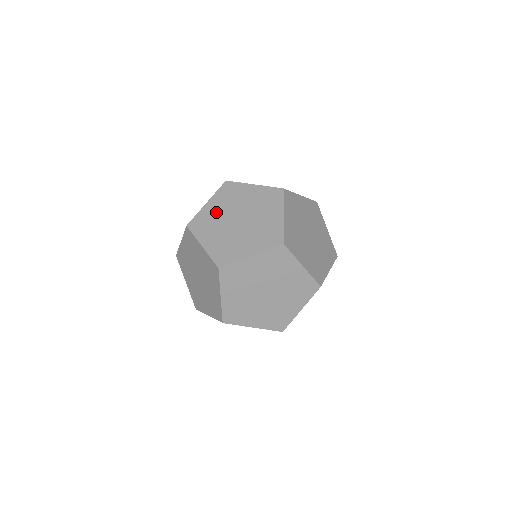
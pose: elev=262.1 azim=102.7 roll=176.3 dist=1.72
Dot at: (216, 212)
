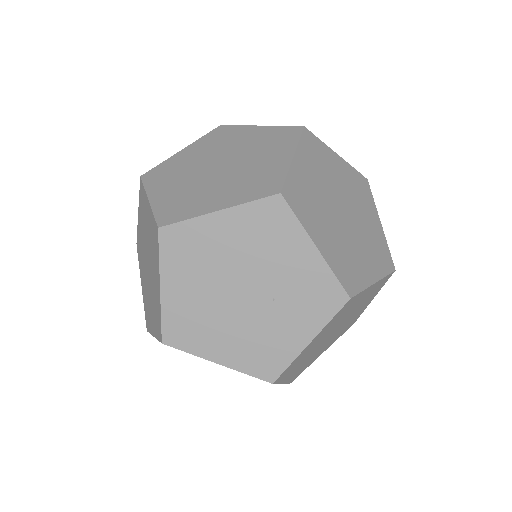
Dot at: occluded
